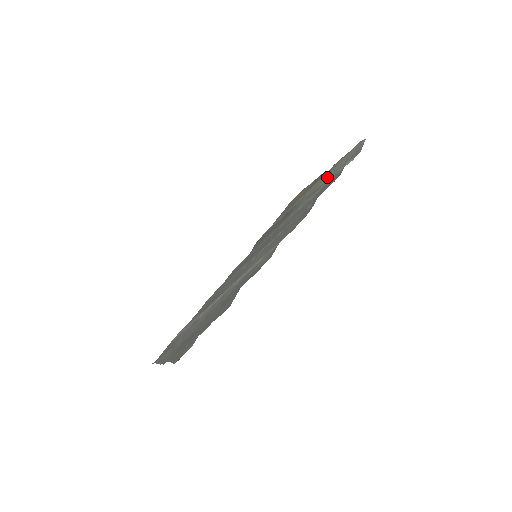
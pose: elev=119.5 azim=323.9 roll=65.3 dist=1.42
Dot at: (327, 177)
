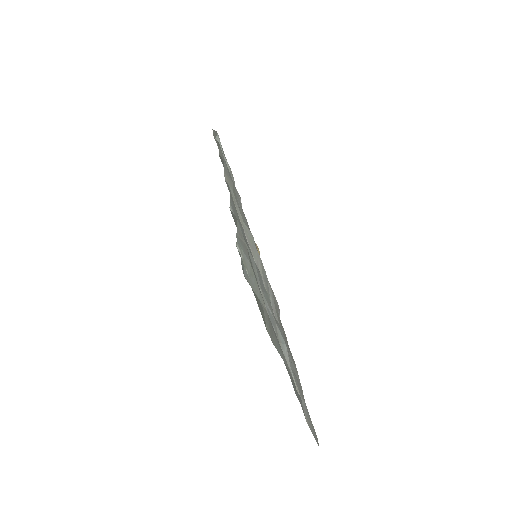
Dot at: occluded
